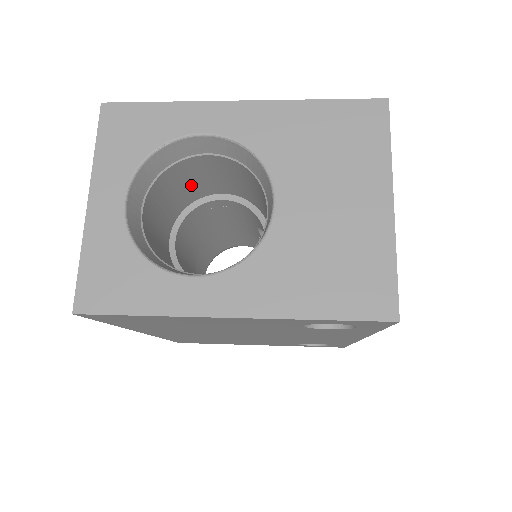
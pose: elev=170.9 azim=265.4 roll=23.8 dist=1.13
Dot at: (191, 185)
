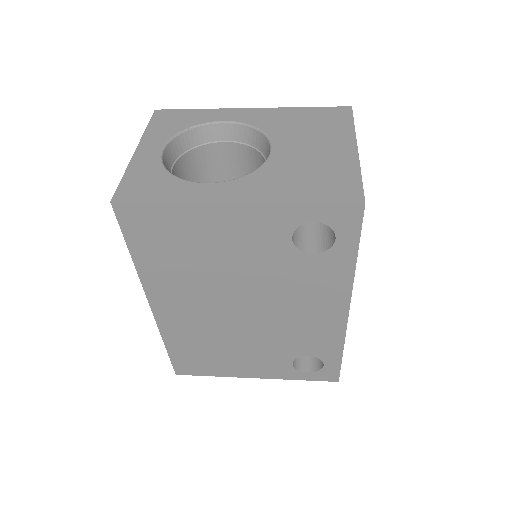
Dot at: (209, 179)
